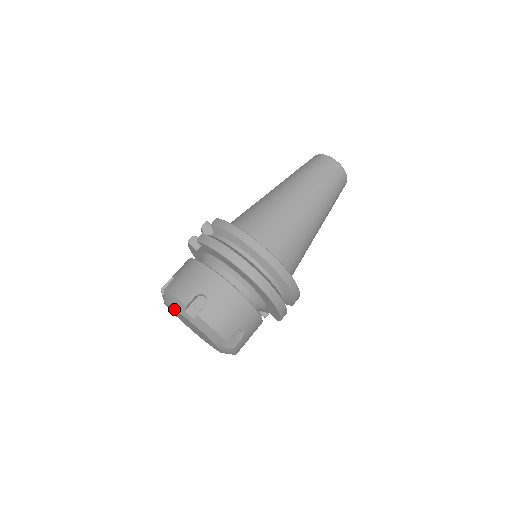
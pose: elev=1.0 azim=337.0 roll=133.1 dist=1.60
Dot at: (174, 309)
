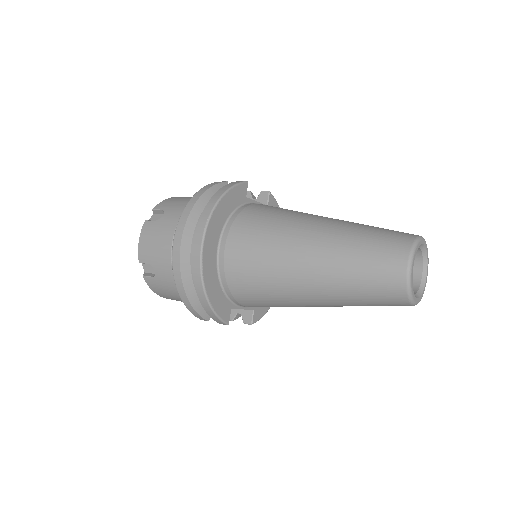
Dot at: occluded
